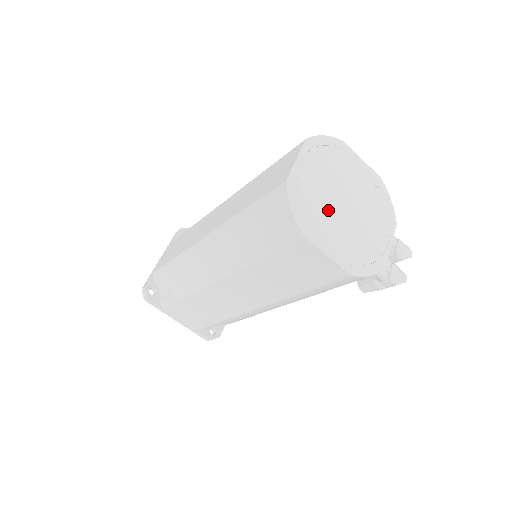
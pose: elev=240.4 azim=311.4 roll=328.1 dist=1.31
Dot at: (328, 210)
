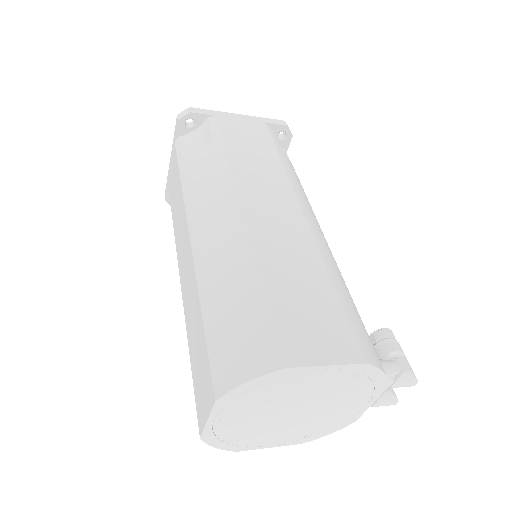
Dot at: (265, 427)
